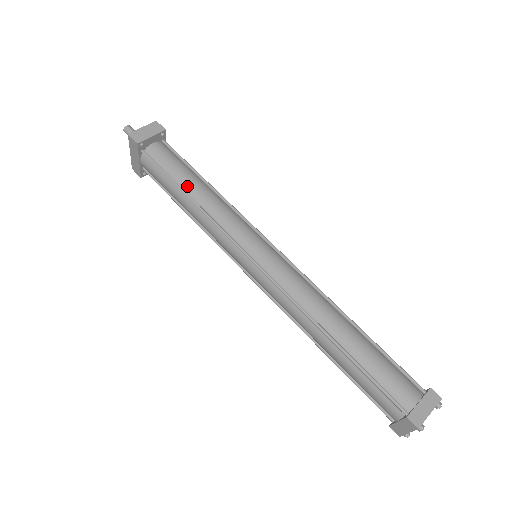
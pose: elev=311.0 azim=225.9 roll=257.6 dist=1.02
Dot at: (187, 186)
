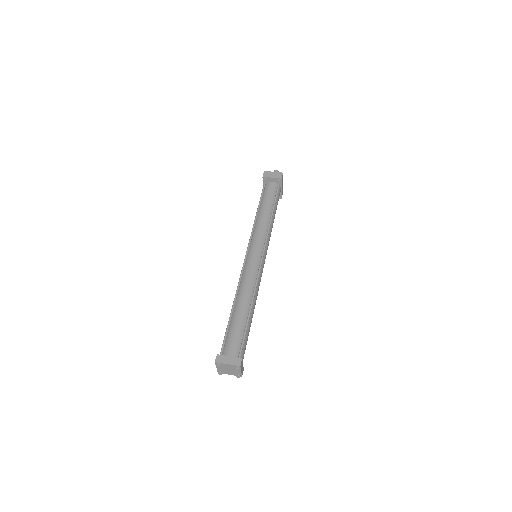
Dot at: (262, 207)
